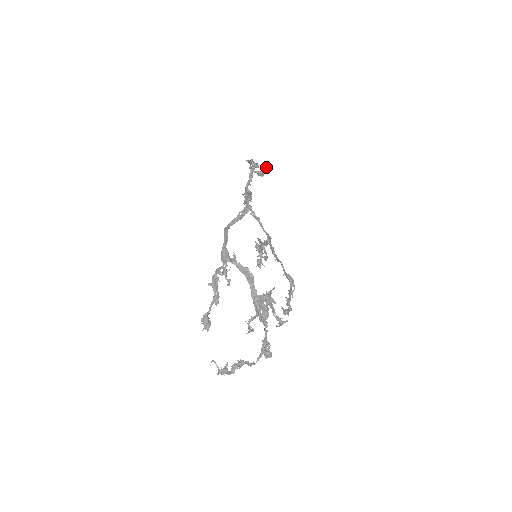
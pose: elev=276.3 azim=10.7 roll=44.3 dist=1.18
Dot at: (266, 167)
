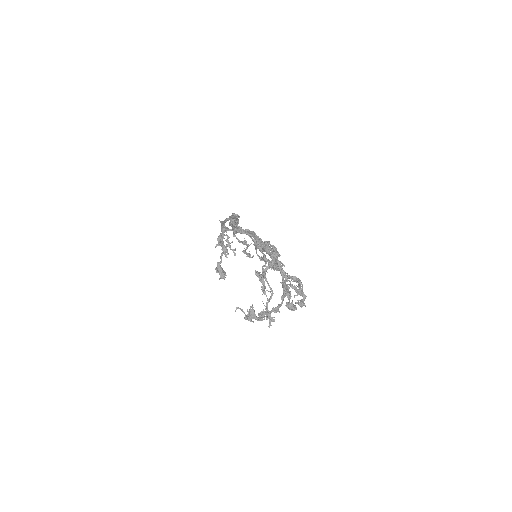
Dot at: (250, 256)
